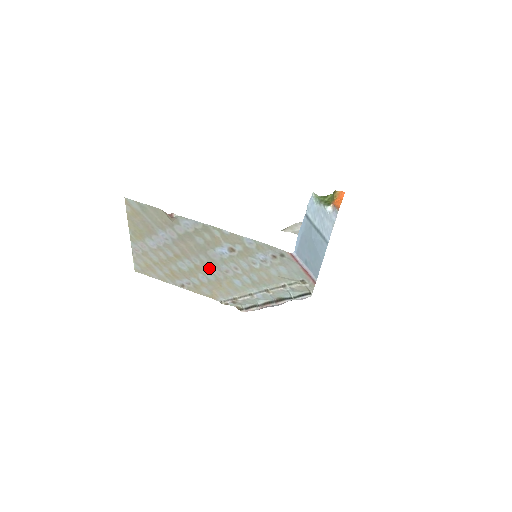
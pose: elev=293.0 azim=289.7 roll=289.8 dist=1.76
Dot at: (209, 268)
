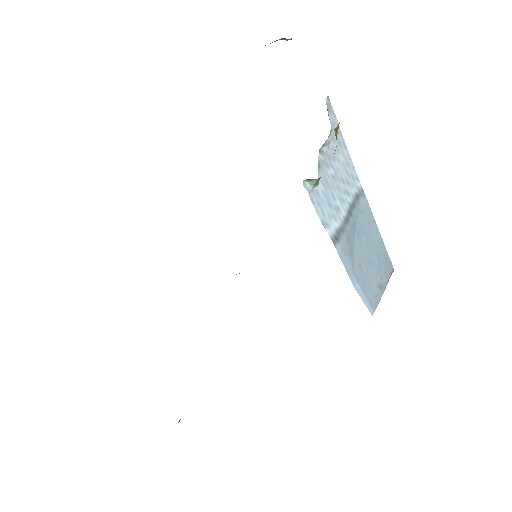
Dot at: occluded
